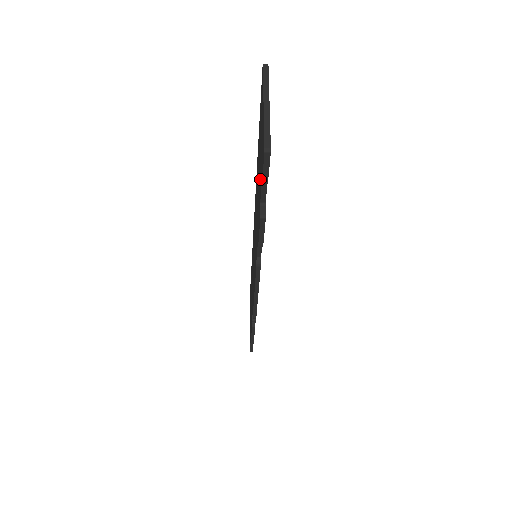
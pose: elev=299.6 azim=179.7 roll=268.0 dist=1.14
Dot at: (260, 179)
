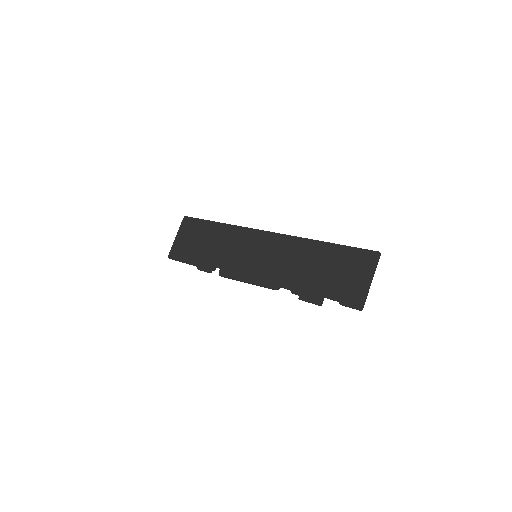
Dot at: (332, 288)
